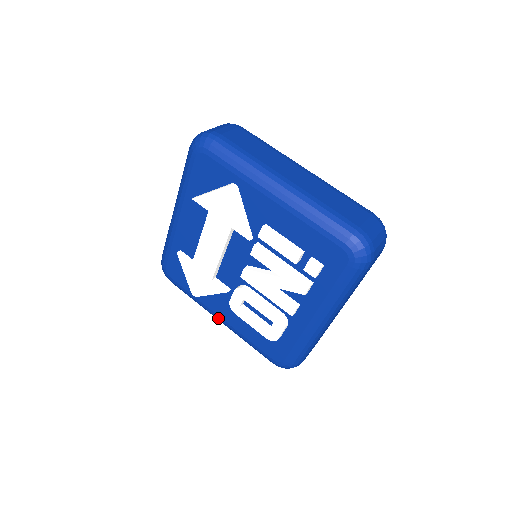
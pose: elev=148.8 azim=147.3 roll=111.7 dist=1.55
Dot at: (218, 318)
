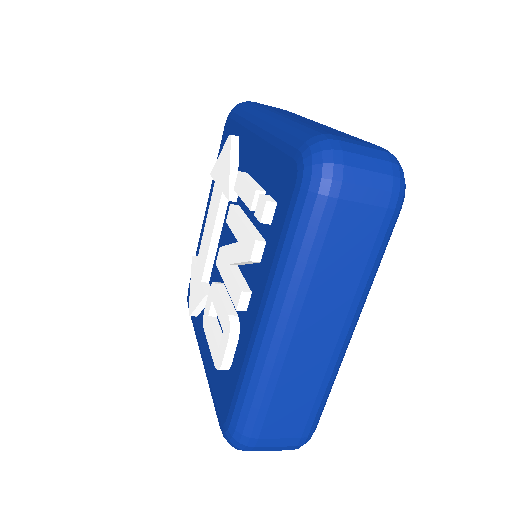
Dot at: (200, 352)
